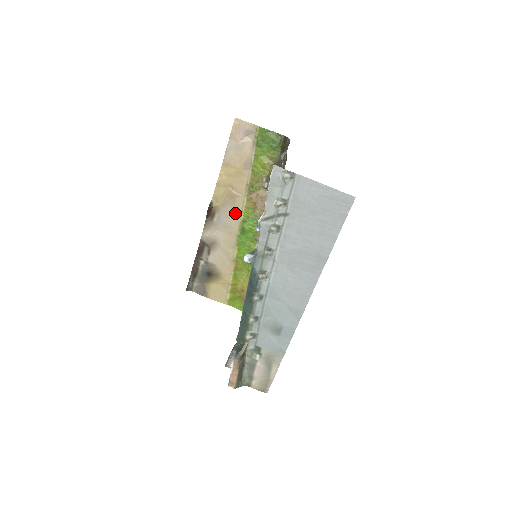
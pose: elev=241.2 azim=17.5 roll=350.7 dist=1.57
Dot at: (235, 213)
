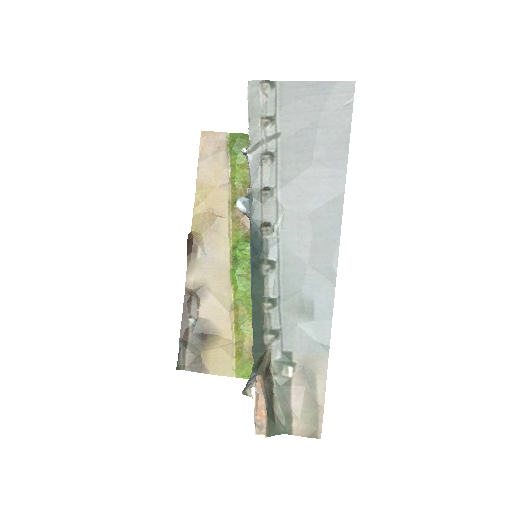
Dot at: (222, 242)
